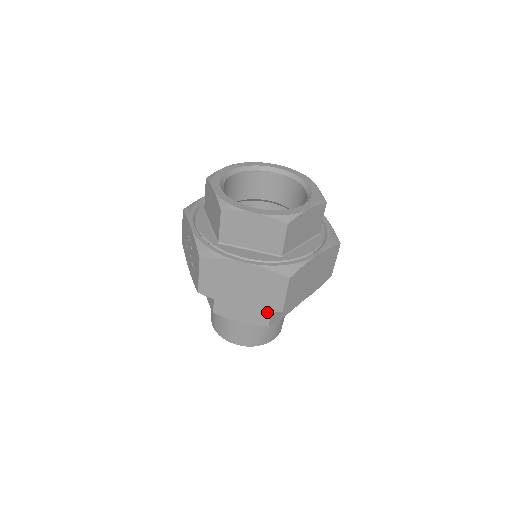
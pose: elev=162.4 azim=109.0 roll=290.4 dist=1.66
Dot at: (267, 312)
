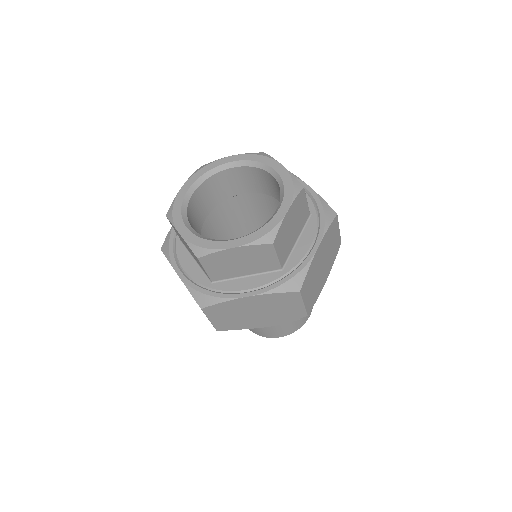
Dot at: occluded
